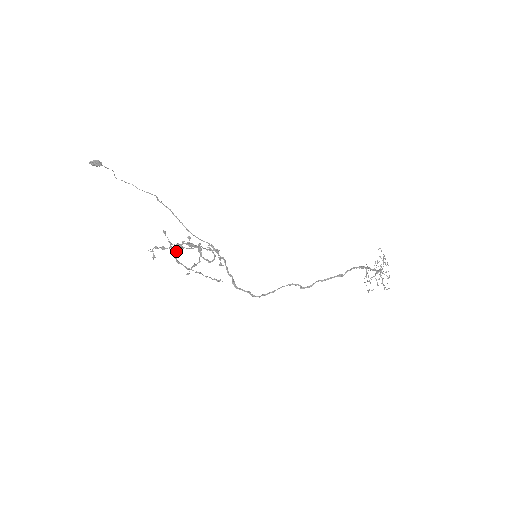
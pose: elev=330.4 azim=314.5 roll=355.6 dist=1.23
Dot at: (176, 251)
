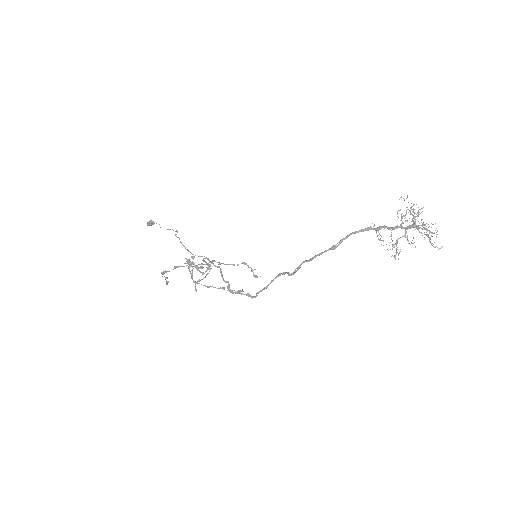
Dot at: (191, 273)
